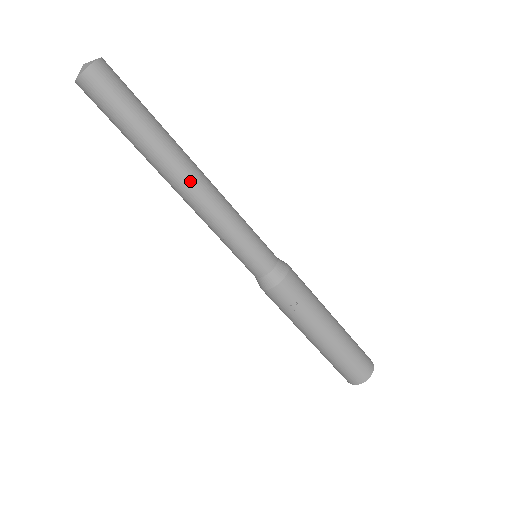
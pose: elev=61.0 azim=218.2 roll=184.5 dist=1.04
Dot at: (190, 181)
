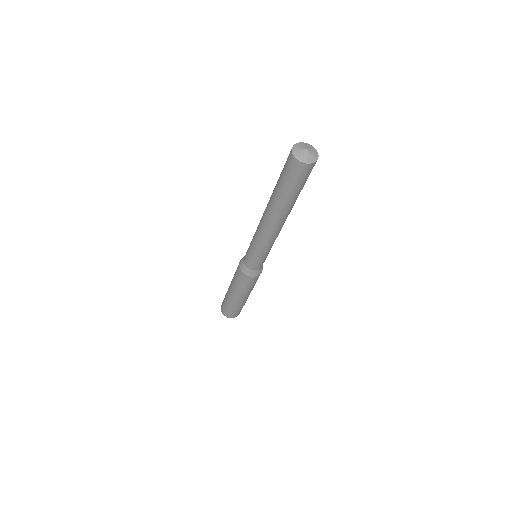
Dot at: (278, 226)
